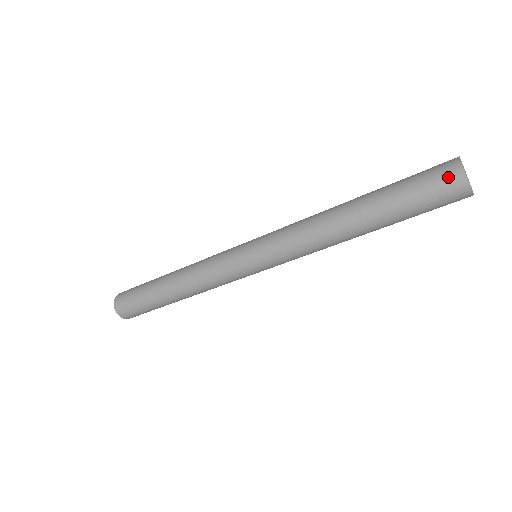
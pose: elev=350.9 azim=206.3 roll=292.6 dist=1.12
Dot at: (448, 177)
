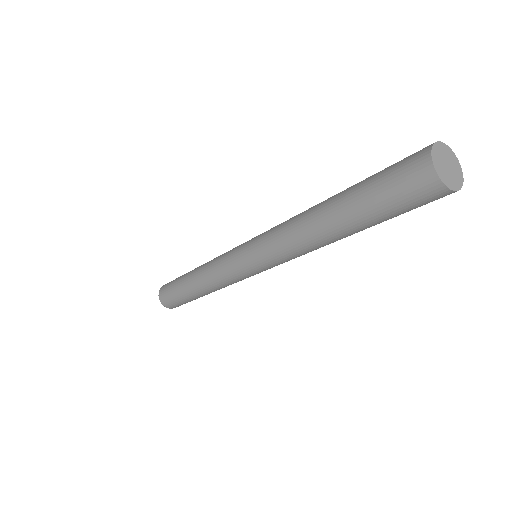
Dot at: (417, 178)
